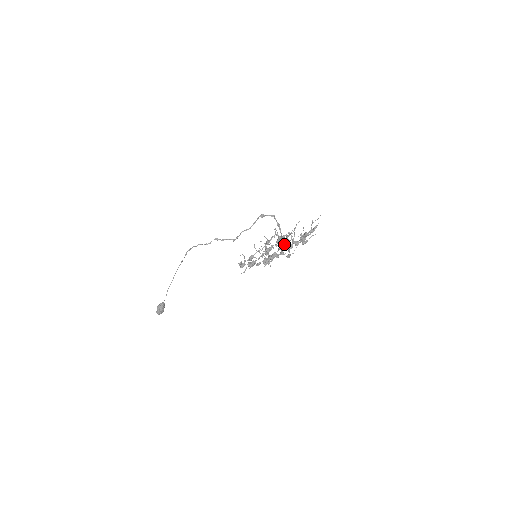
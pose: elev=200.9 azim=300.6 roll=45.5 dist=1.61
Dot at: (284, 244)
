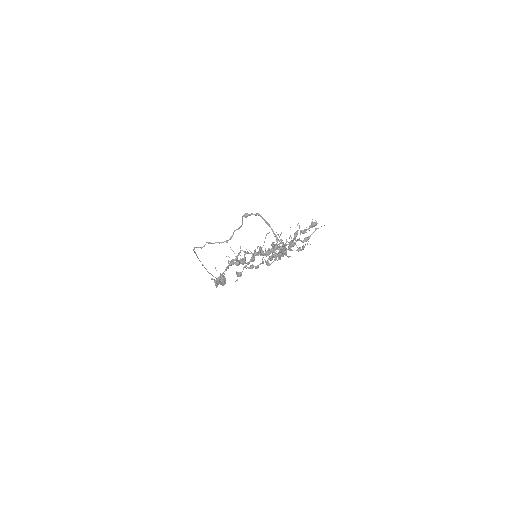
Dot at: (271, 250)
